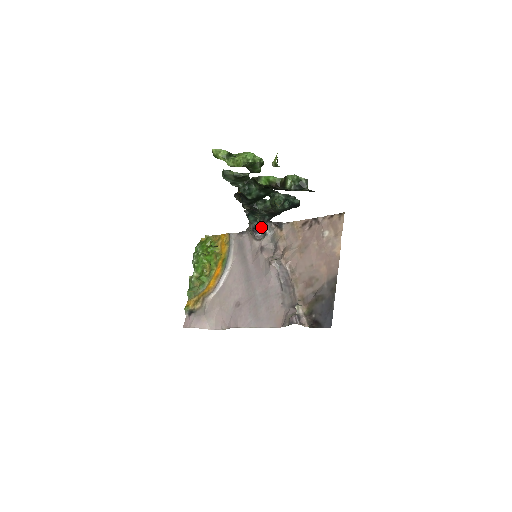
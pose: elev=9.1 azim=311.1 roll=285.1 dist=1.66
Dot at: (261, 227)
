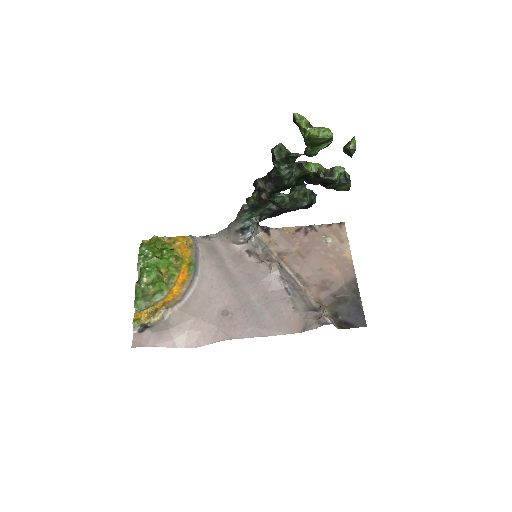
Dot at: (252, 228)
